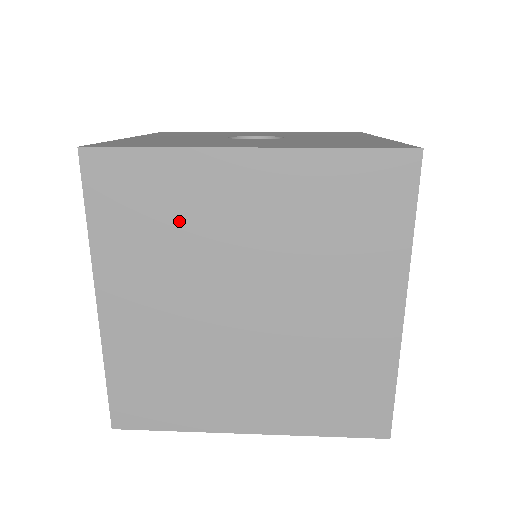
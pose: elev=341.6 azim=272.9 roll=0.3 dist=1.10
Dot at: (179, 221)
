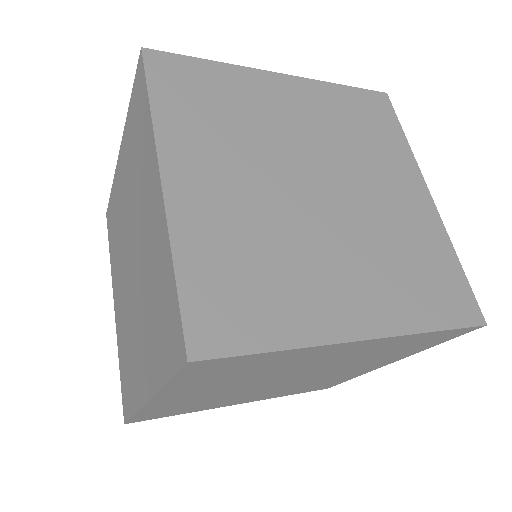
Dot at: (239, 112)
